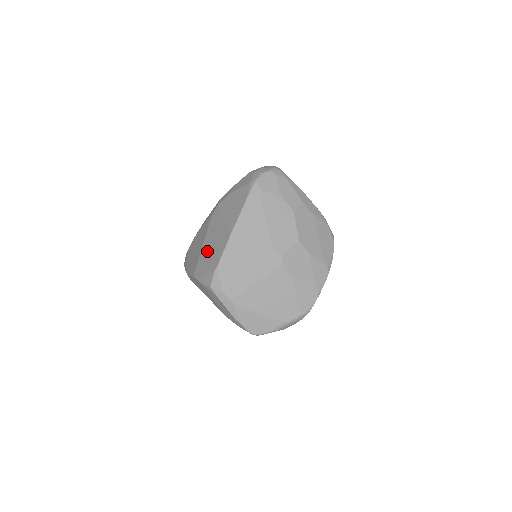
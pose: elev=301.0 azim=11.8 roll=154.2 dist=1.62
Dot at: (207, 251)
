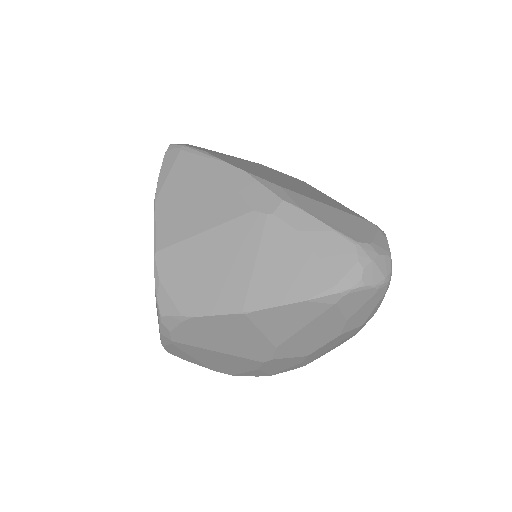
Dot at: (198, 260)
